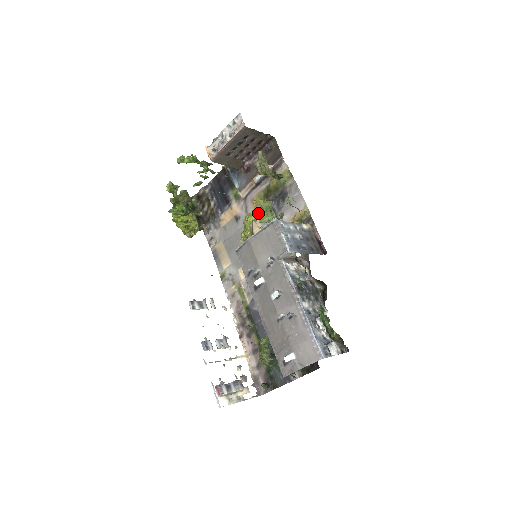
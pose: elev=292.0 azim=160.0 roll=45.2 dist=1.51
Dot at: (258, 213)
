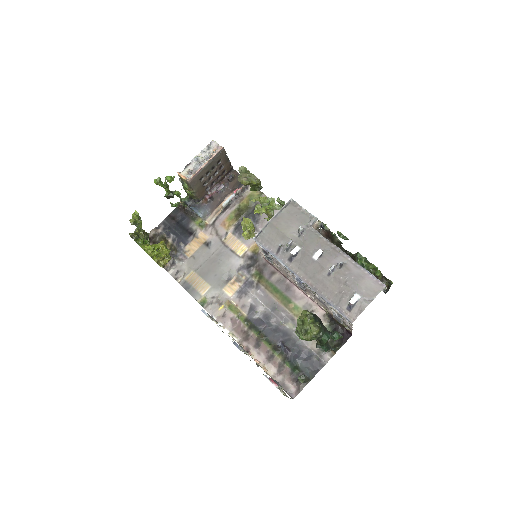
Dot at: (233, 232)
